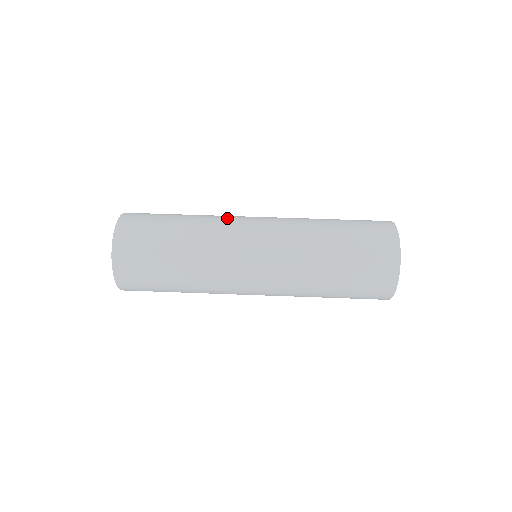
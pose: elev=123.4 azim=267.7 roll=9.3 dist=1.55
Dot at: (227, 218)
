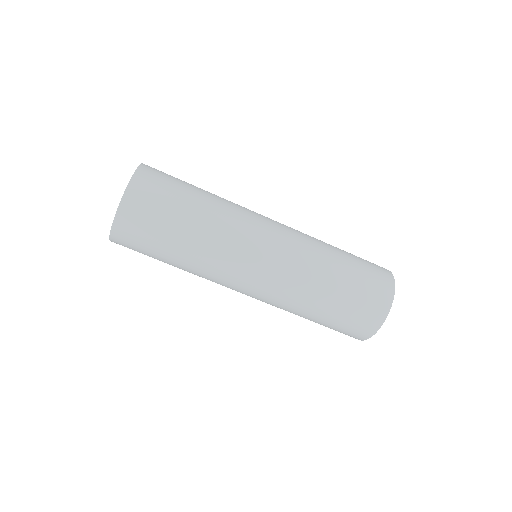
Dot at: (242, 224)
